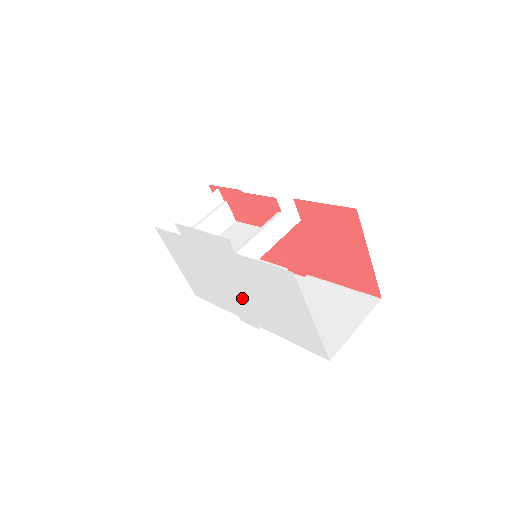
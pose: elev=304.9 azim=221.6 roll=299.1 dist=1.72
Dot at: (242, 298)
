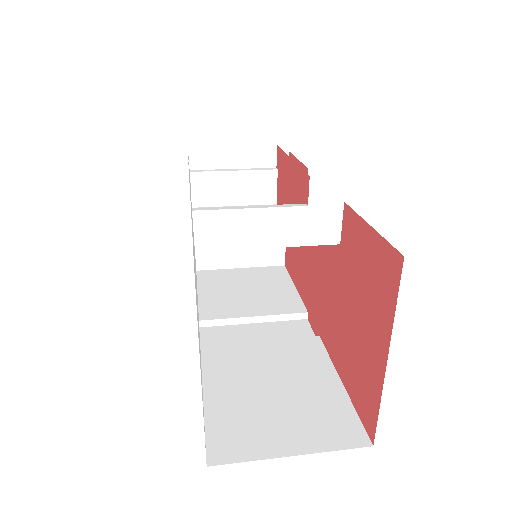
Dot at: occluded
